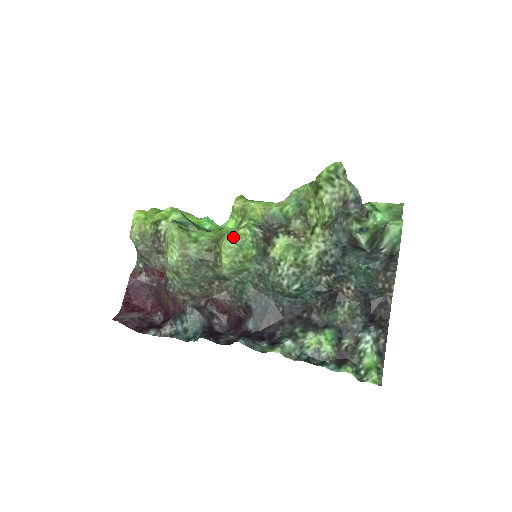
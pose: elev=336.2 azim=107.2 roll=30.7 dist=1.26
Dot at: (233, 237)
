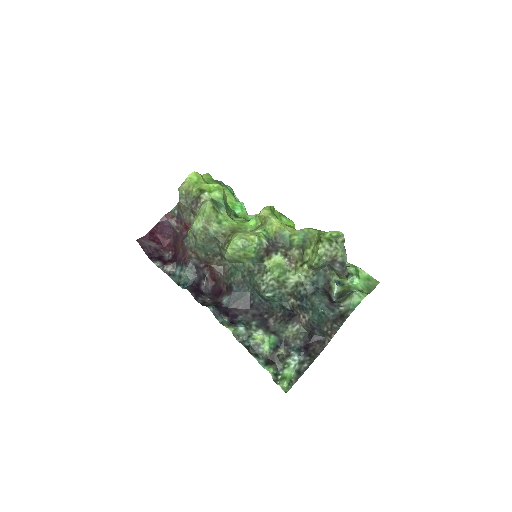
Dot at: (243, 239)
